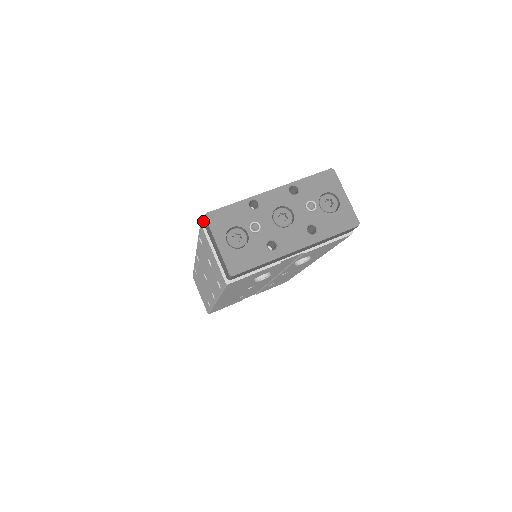
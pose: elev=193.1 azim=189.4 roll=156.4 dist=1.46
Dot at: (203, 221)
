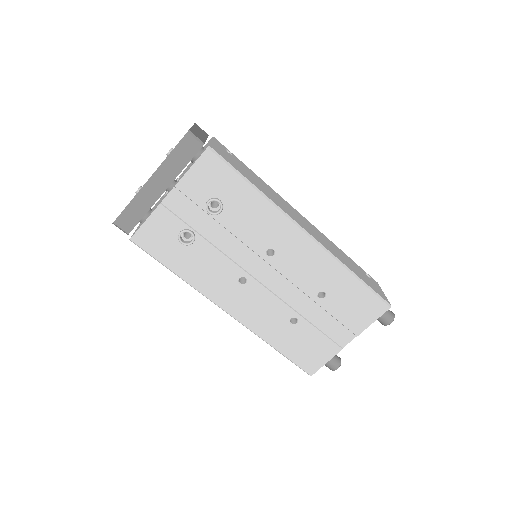
Dot at: occluded
